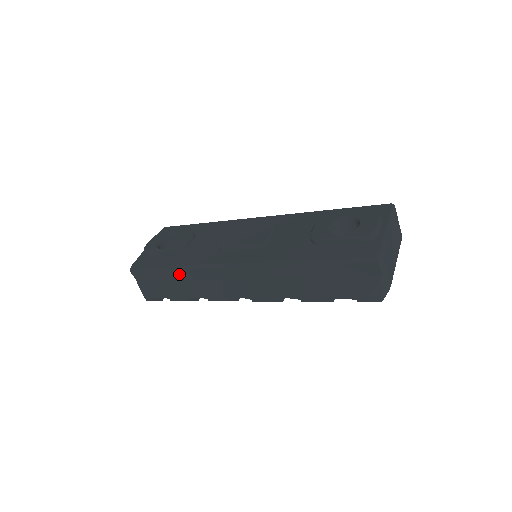
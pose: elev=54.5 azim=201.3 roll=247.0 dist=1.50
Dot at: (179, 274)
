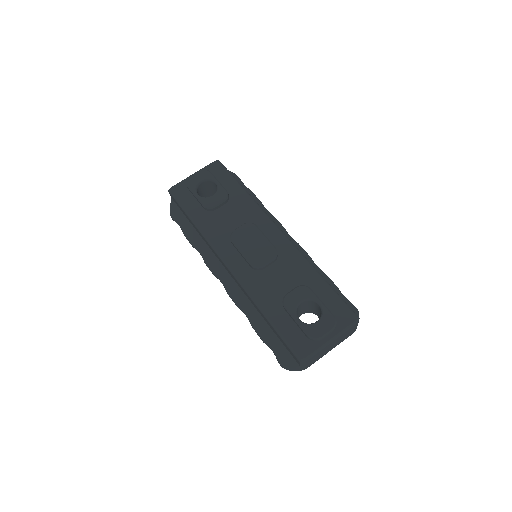
Dot at: (196, 228)
